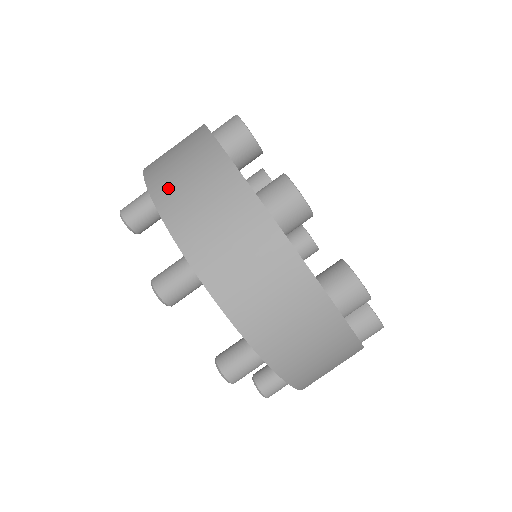
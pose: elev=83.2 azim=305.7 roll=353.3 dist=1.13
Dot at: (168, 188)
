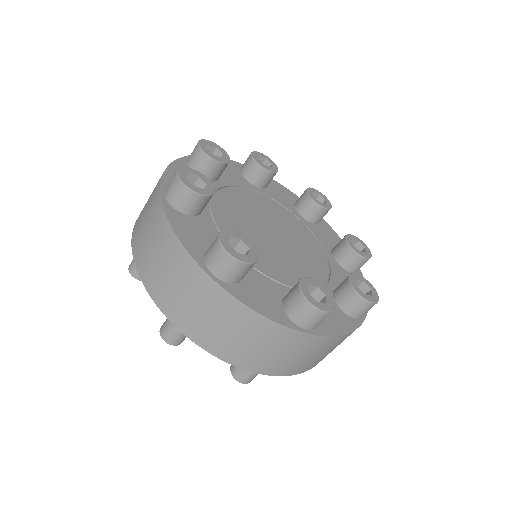
Dot at: (143, 260)
